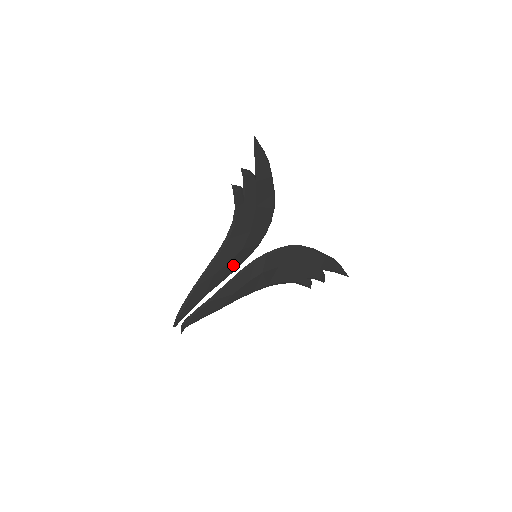
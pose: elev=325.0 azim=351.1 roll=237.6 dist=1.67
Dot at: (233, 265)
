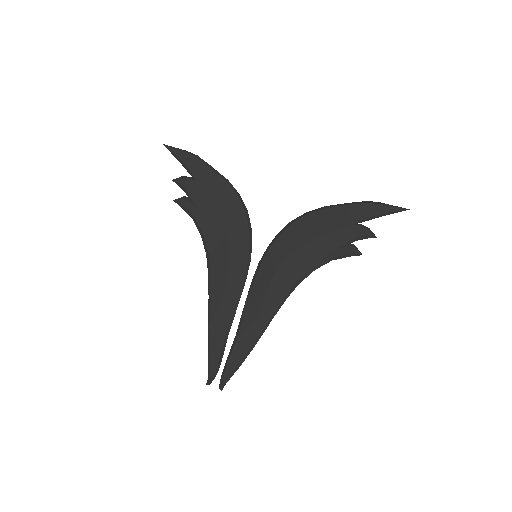
Dot at: (235, 280)
